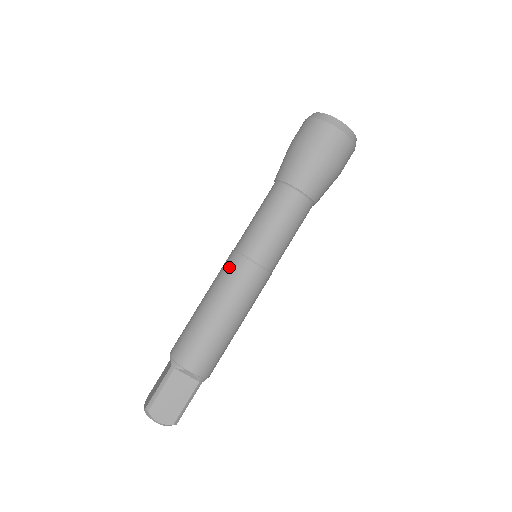
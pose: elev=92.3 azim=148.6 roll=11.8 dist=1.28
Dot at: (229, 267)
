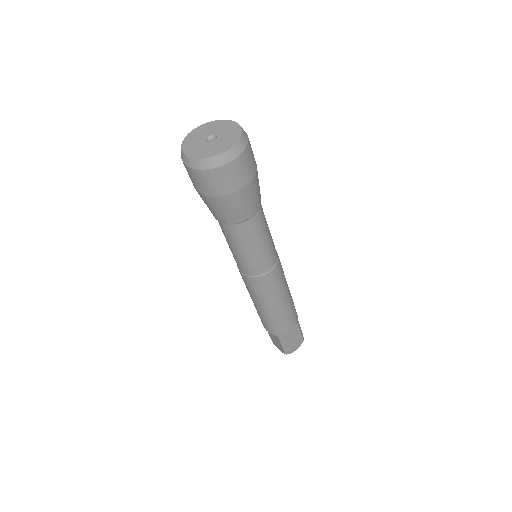
Dot at: (255, 286)
